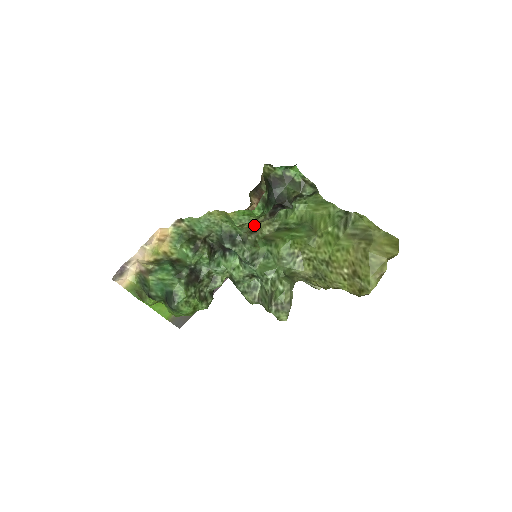
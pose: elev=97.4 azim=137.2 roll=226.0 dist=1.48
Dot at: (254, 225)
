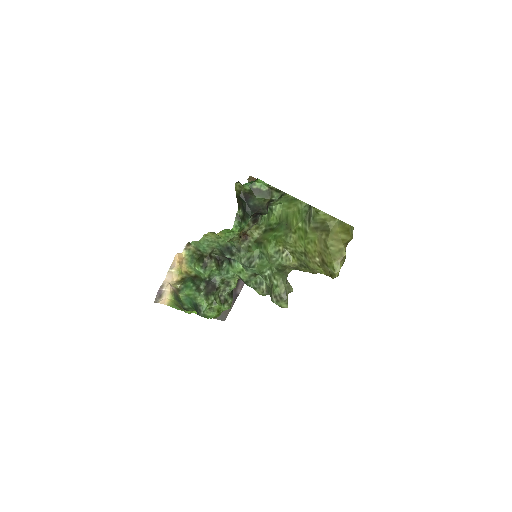
Dot at: (244, 234)
